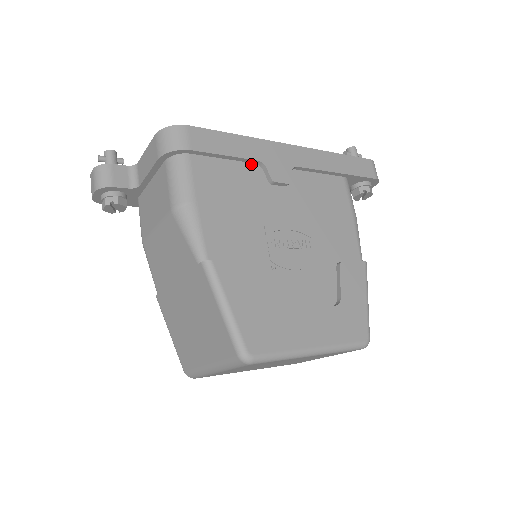
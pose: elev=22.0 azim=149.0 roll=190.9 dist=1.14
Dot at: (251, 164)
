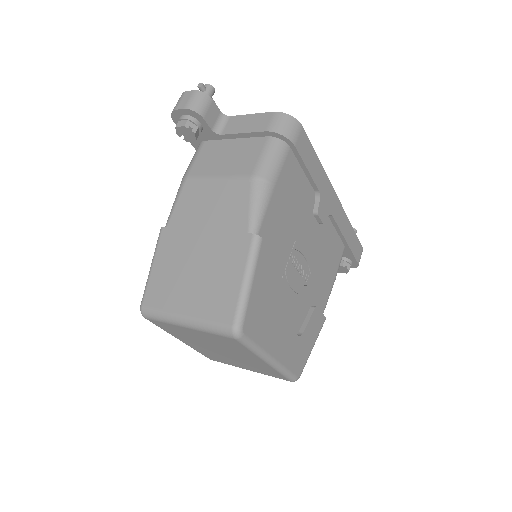
Dot at: (312, 189)
